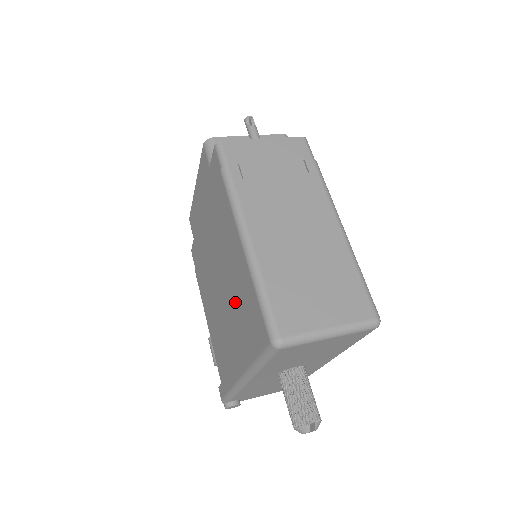
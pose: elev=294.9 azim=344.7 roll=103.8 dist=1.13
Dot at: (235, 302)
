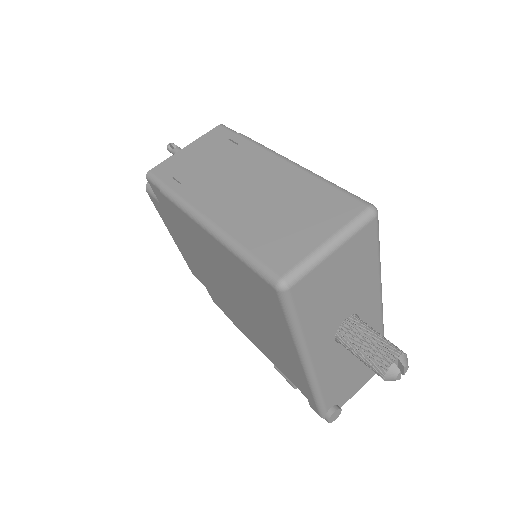
Dot at: (246, 295)
